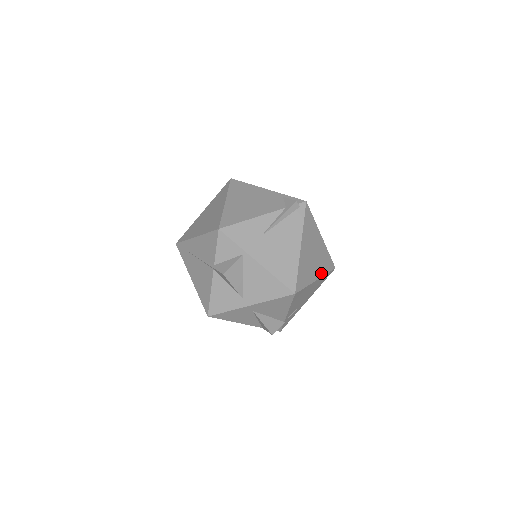
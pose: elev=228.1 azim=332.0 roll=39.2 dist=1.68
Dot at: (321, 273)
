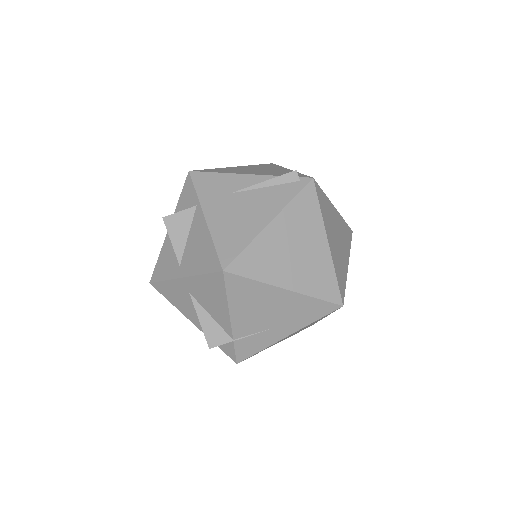
Dot at: (302, 288)
